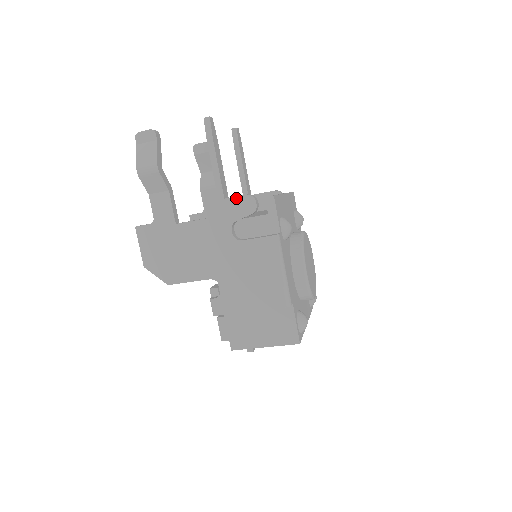
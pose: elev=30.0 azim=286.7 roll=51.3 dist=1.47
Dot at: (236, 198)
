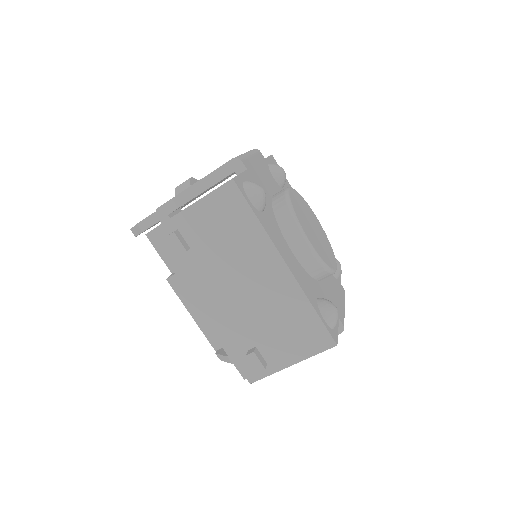
Dot at: occluded
